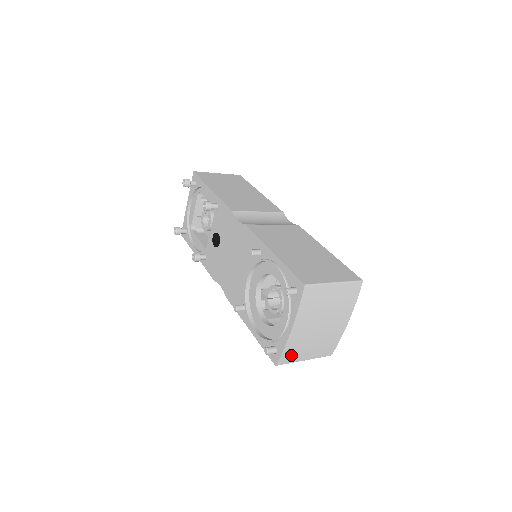
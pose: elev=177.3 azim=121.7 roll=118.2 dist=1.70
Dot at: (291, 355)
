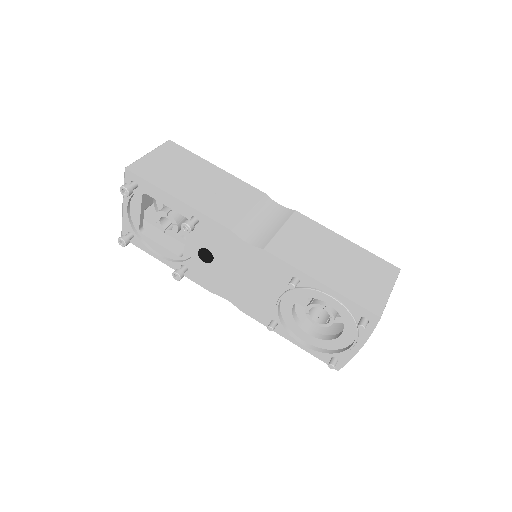
Dot at: occluded
